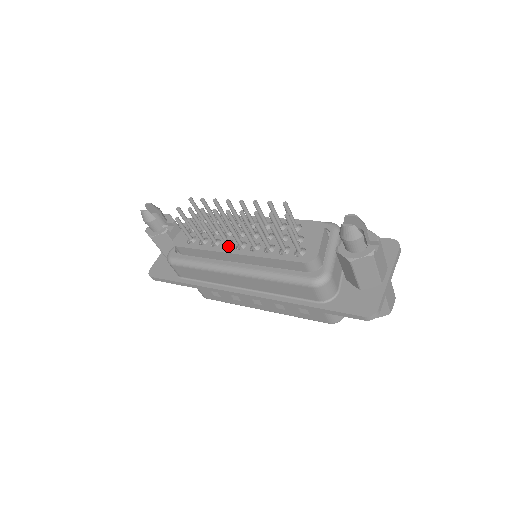
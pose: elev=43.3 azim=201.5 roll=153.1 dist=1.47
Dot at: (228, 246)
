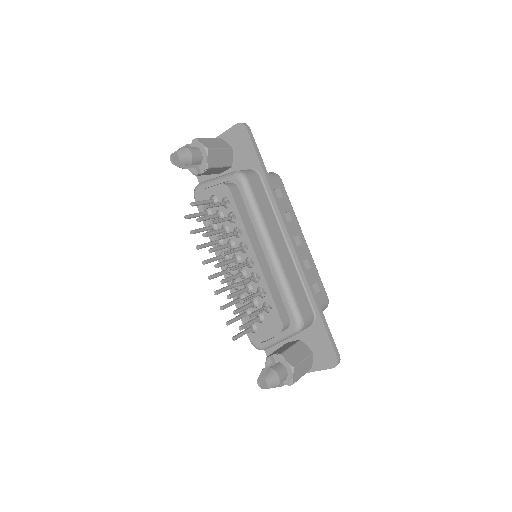
Dot at: occluded
